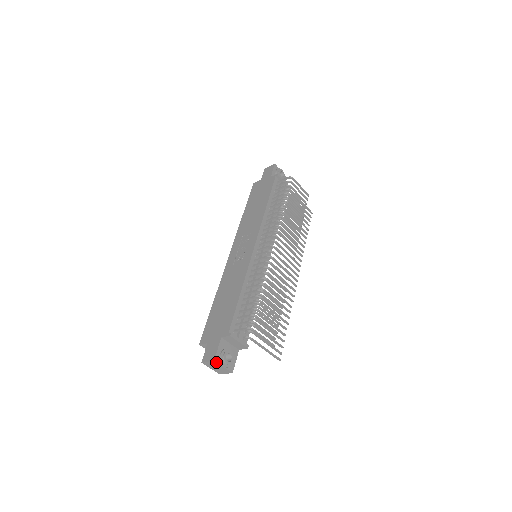
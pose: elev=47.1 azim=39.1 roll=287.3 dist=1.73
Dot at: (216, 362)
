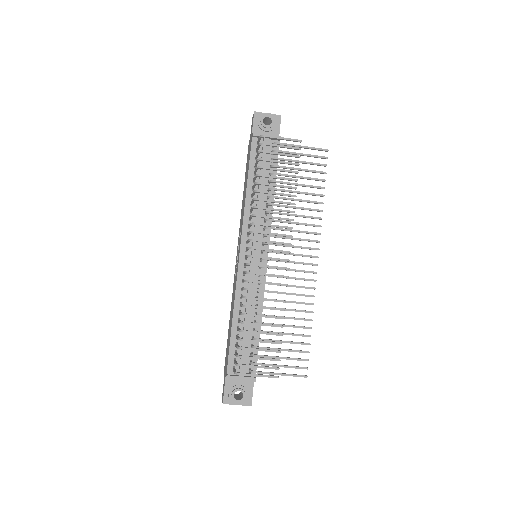
Dot at: occluded
